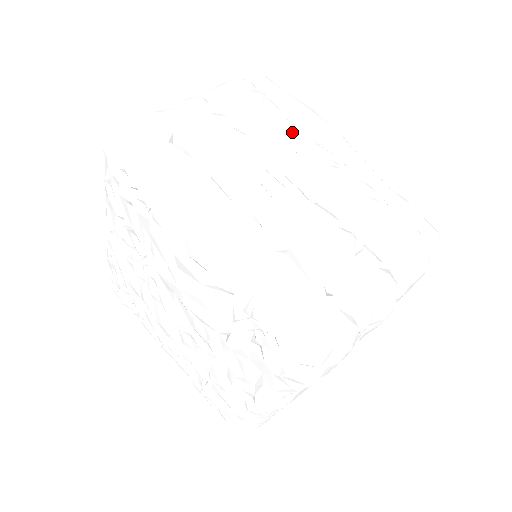
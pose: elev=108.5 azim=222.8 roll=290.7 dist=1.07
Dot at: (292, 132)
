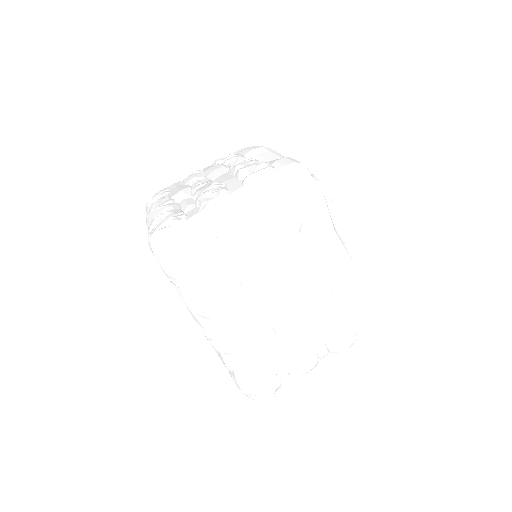
Dot at: (230, 160)
